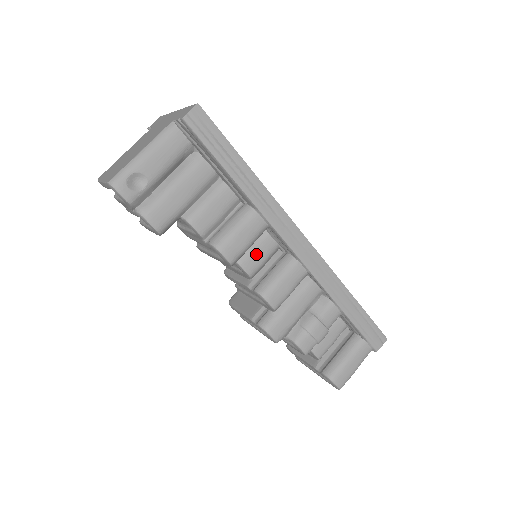
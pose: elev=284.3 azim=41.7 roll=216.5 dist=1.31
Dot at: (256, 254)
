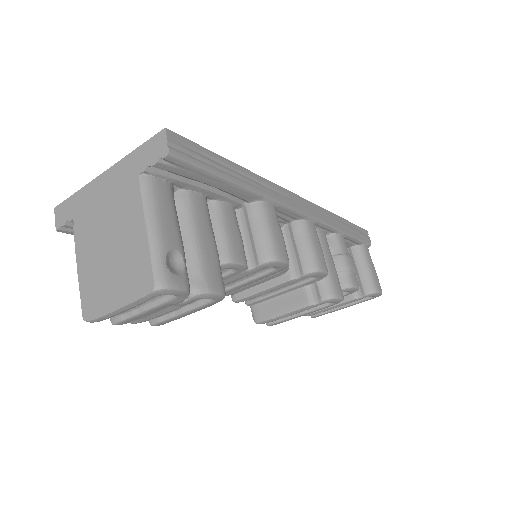
Dot at: occluded
